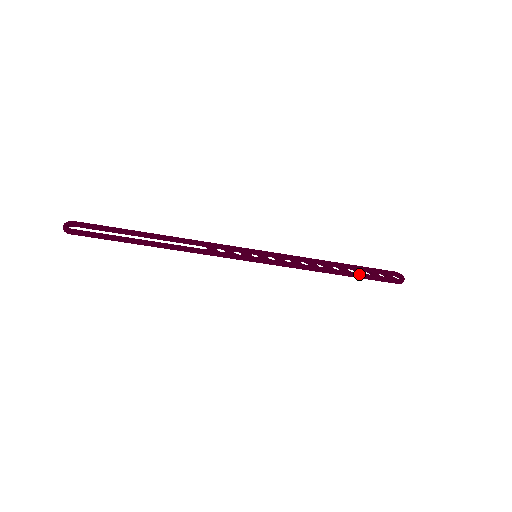
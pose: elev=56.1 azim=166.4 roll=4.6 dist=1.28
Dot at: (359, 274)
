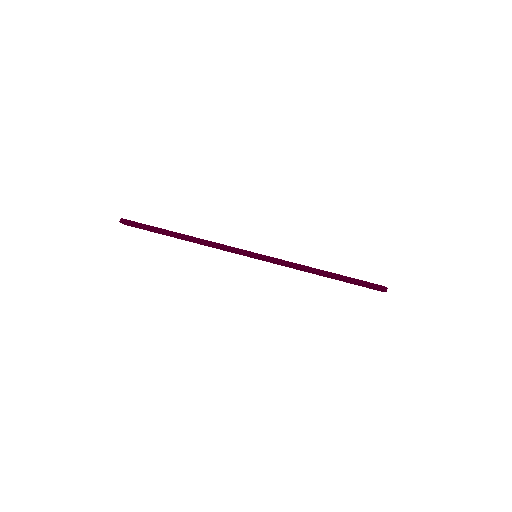
Dot at: occluded
